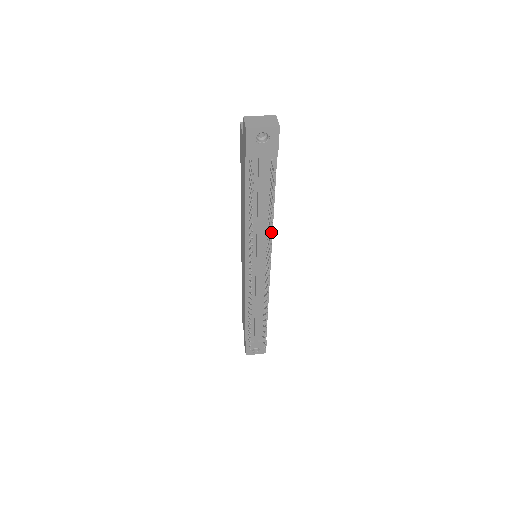
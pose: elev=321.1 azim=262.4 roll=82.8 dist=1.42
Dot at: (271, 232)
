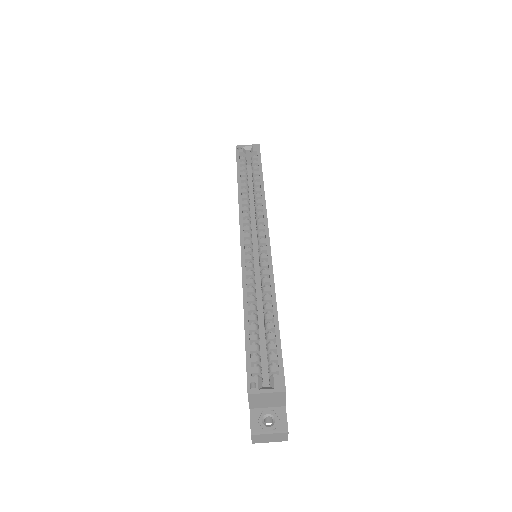
Dot at: occluded
